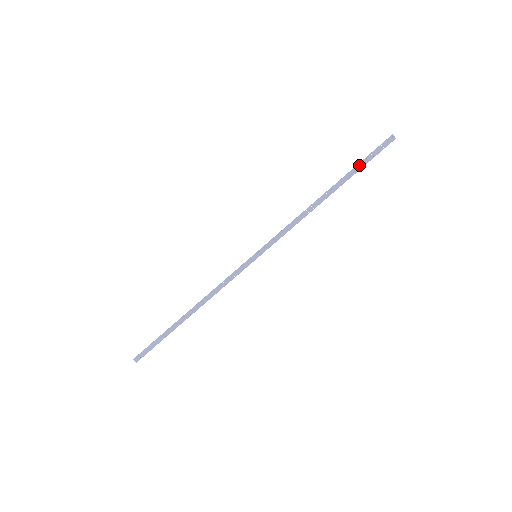
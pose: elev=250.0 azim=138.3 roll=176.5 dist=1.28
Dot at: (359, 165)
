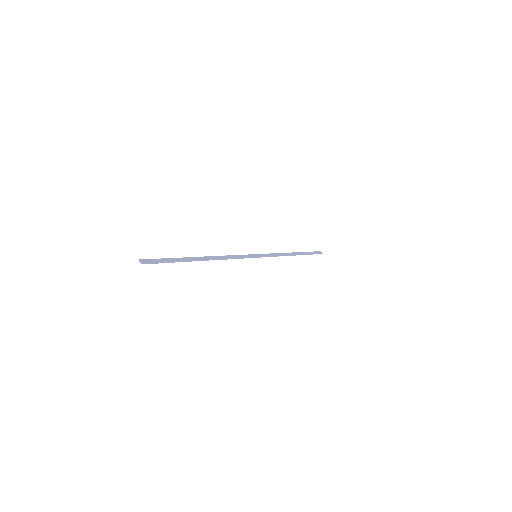
Dot at: (308, 252)
